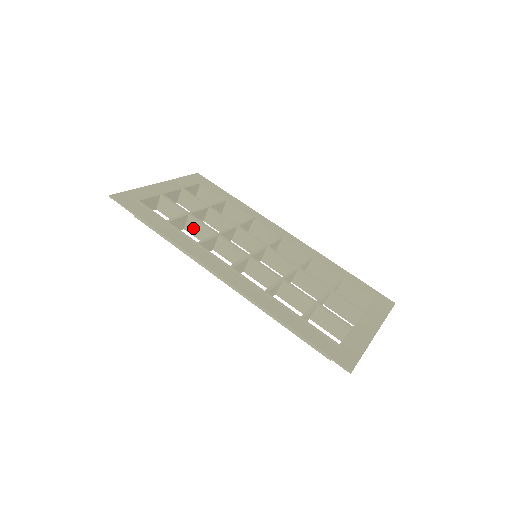
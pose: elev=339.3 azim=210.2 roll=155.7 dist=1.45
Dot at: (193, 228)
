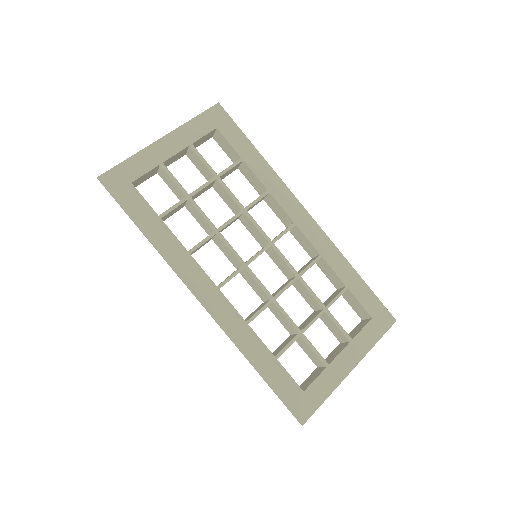
Dot at: (193, 212)
